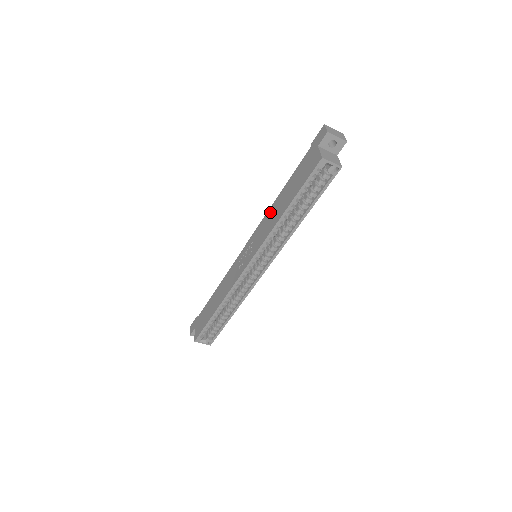
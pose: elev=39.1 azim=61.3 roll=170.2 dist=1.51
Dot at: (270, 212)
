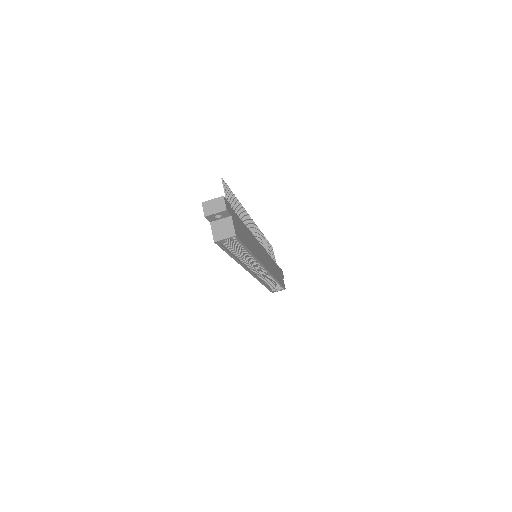
Dot at: occluded
